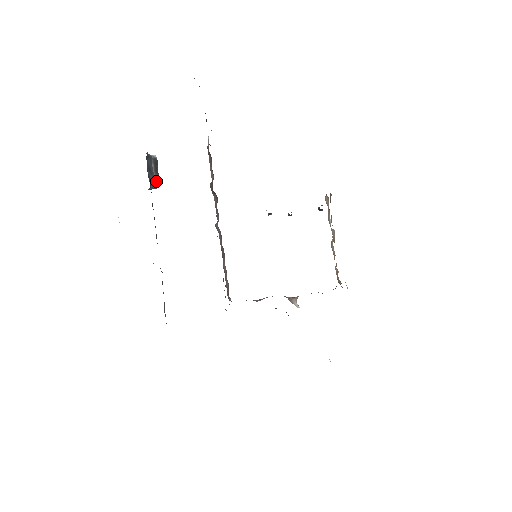
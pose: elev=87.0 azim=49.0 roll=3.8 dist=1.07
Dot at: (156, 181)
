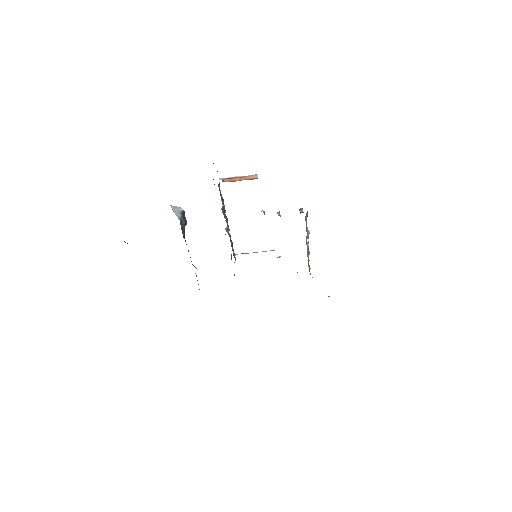
Dot at: (185, 224)
